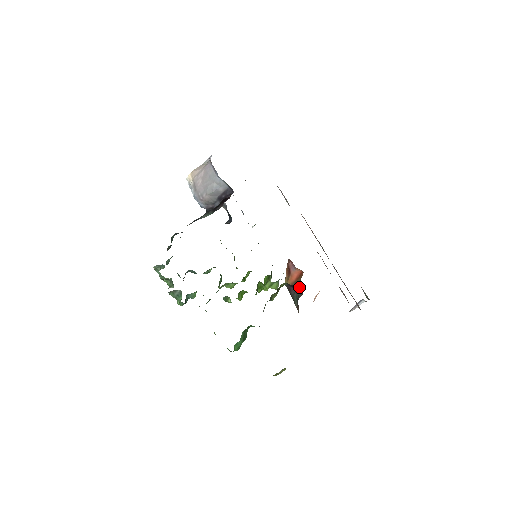
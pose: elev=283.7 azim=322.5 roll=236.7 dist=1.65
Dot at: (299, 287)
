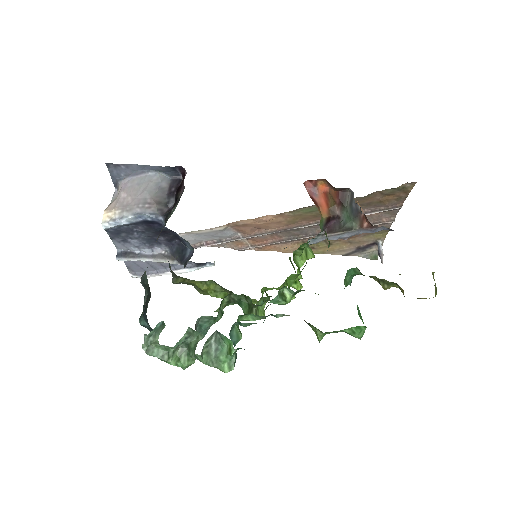
Dot at: (340, 200)
